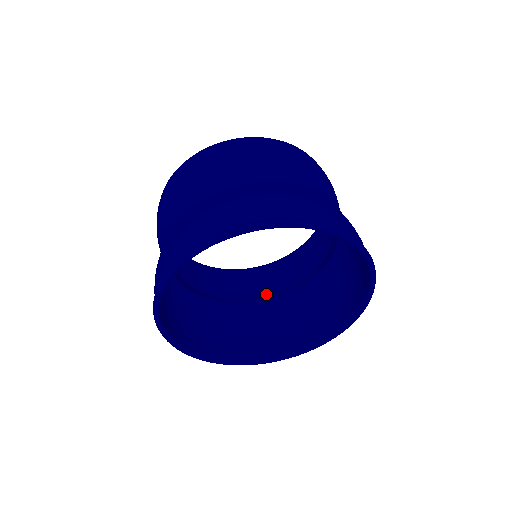
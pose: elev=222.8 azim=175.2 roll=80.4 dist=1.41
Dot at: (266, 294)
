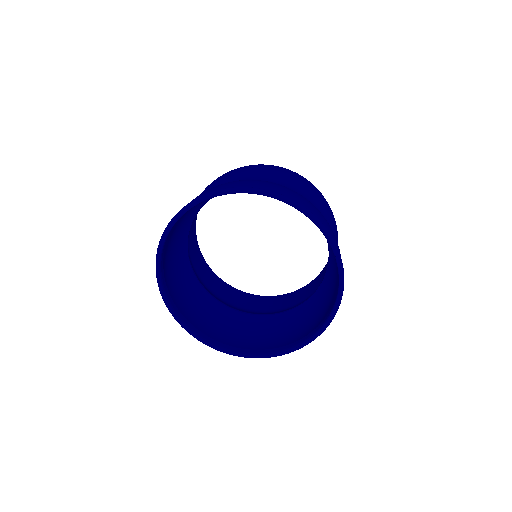
Dot at: (303, 301)
